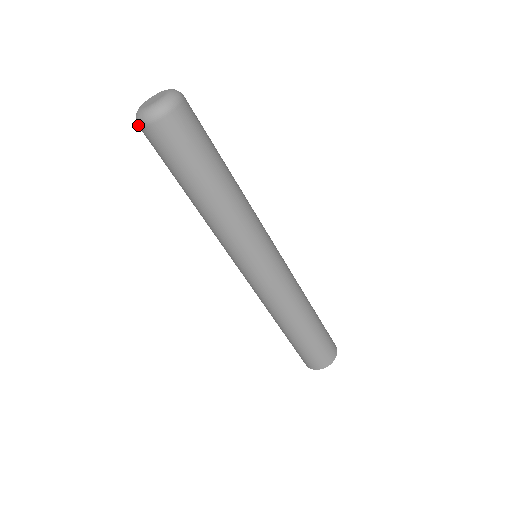
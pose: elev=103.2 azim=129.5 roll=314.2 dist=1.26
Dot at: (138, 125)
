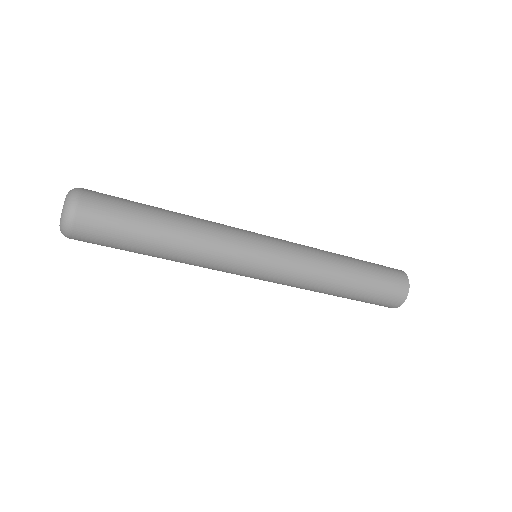
Dot at: occluded
